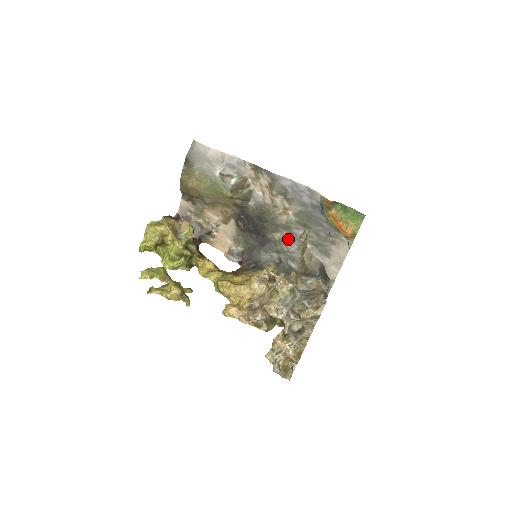
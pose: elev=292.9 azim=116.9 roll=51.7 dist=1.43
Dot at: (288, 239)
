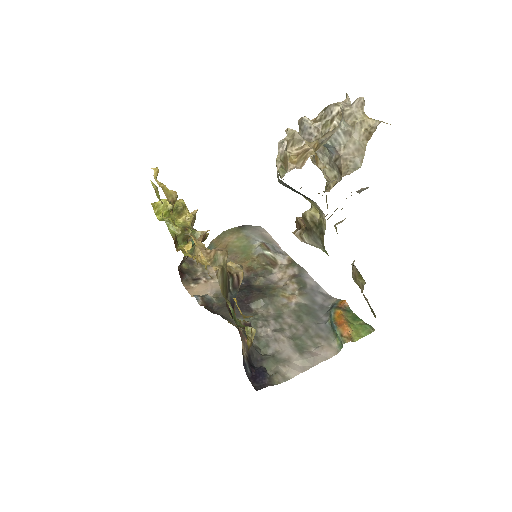
Dot at: (271, 318)
